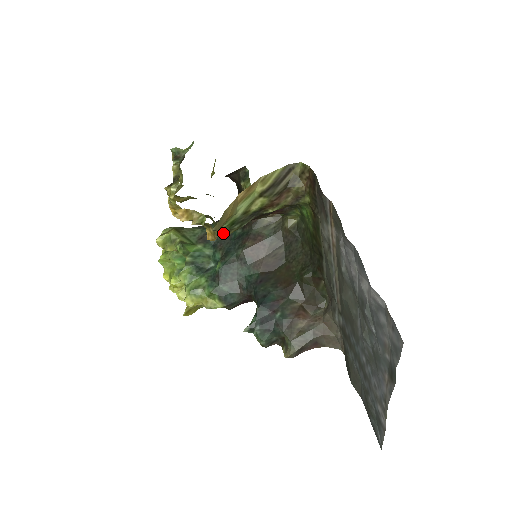
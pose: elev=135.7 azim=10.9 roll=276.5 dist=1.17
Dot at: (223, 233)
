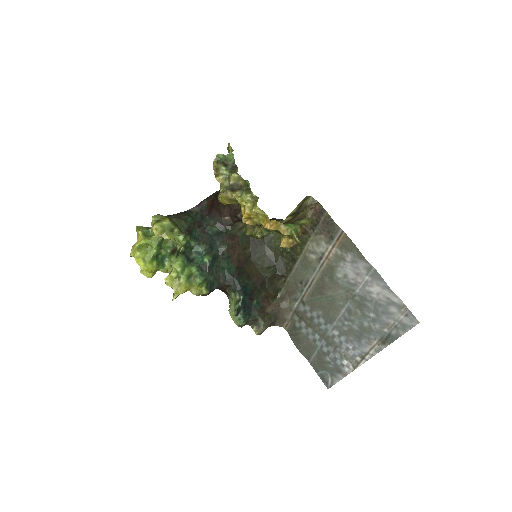
Dot at: (260, 238)
